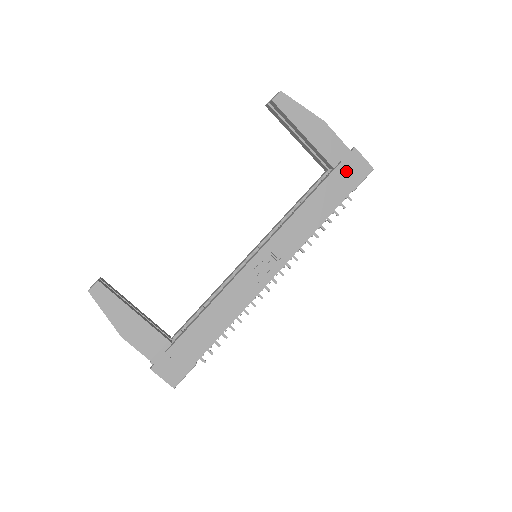
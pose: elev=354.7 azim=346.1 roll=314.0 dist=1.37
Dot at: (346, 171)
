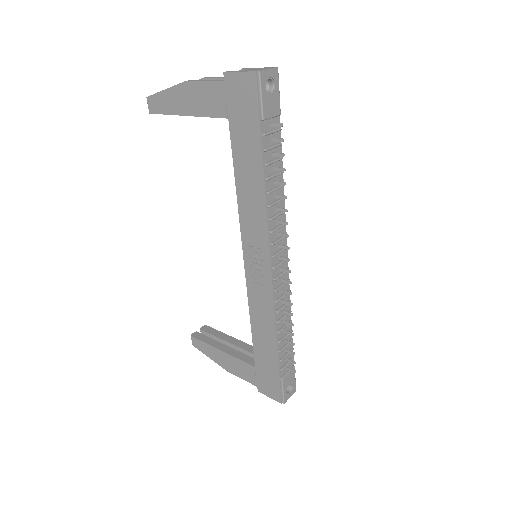
Dot at: (238, 108)
